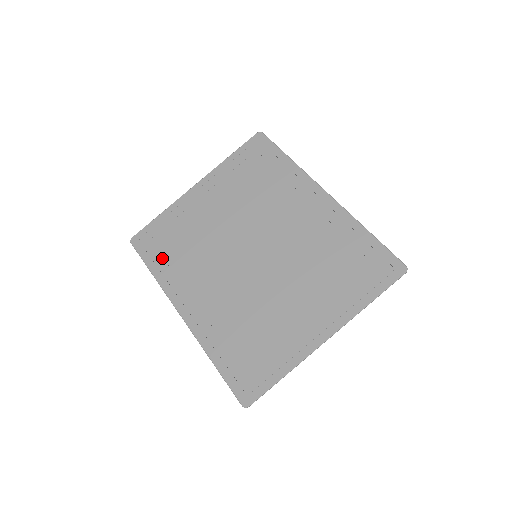
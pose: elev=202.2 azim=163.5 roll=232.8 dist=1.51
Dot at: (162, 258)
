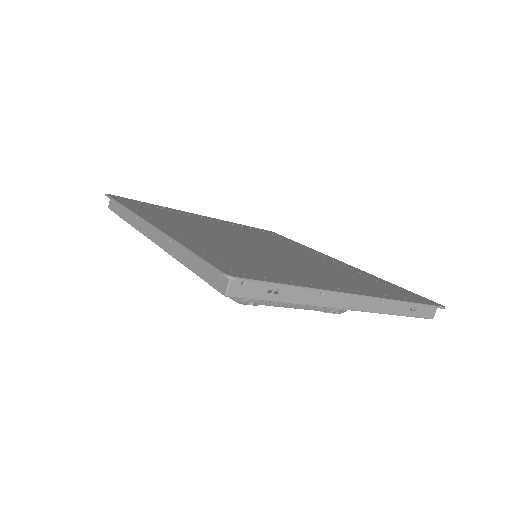
Dot at: (142, 208)
